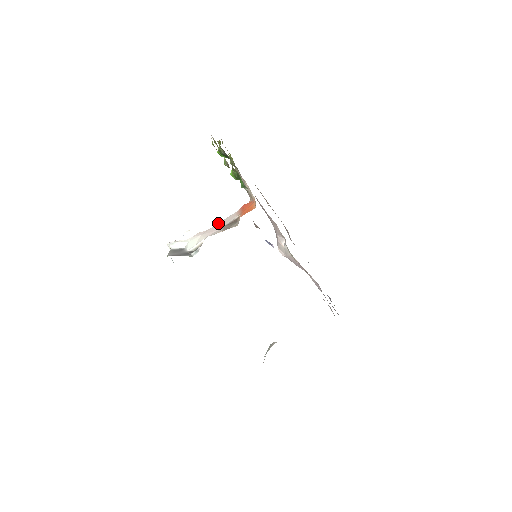
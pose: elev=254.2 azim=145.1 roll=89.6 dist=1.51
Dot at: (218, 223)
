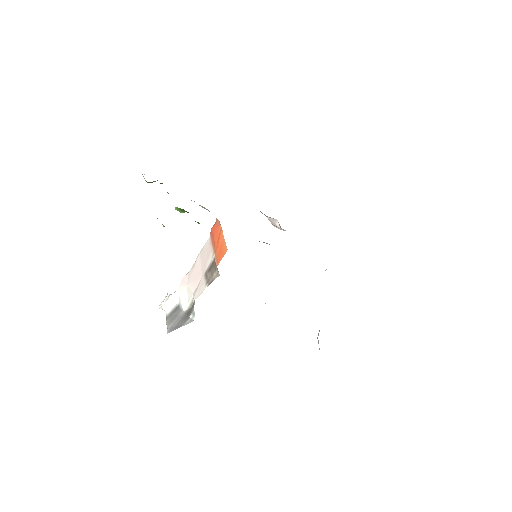
Dot at: (196, 260)
